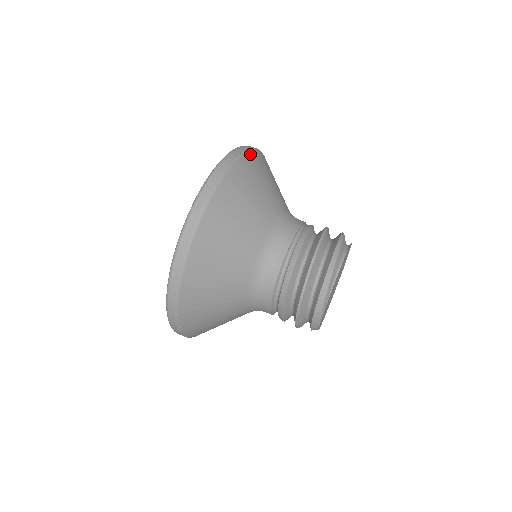
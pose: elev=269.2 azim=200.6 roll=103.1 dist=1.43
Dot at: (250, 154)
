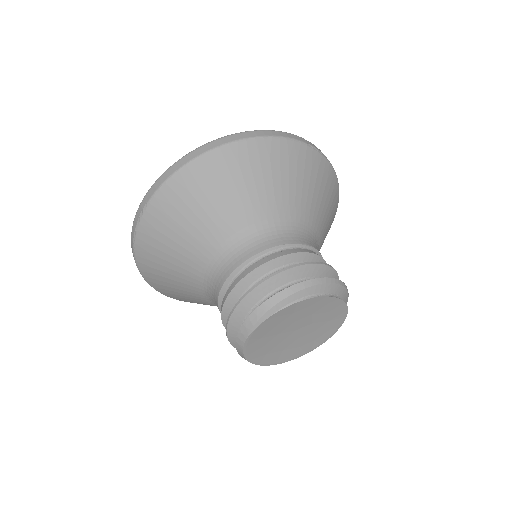
Dot at: (326, 162)
